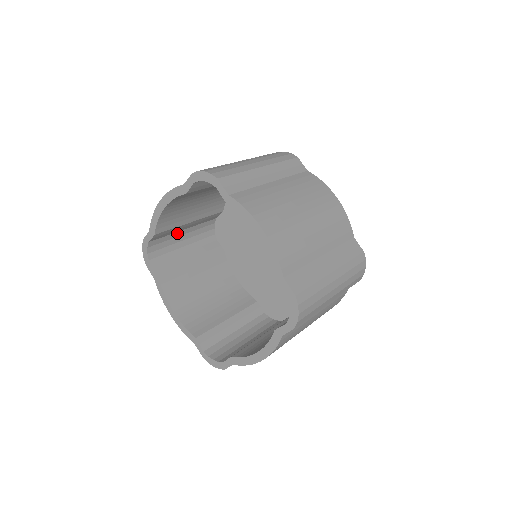
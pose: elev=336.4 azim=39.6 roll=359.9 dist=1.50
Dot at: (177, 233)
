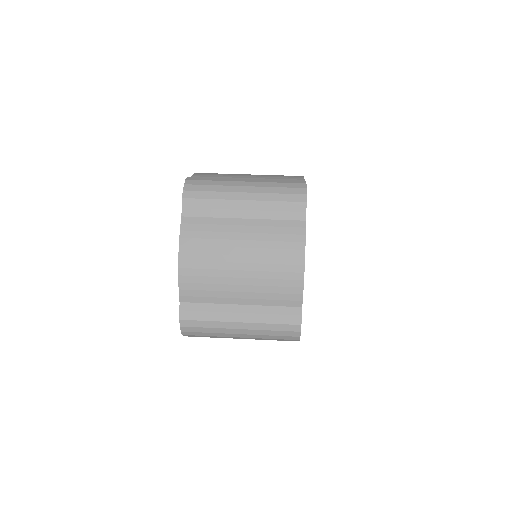
Dot at: occluded
